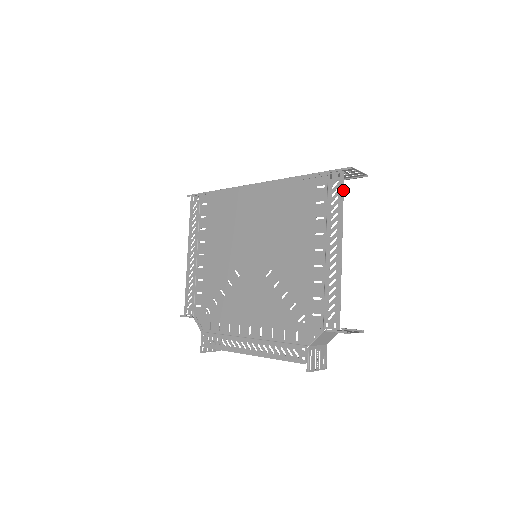
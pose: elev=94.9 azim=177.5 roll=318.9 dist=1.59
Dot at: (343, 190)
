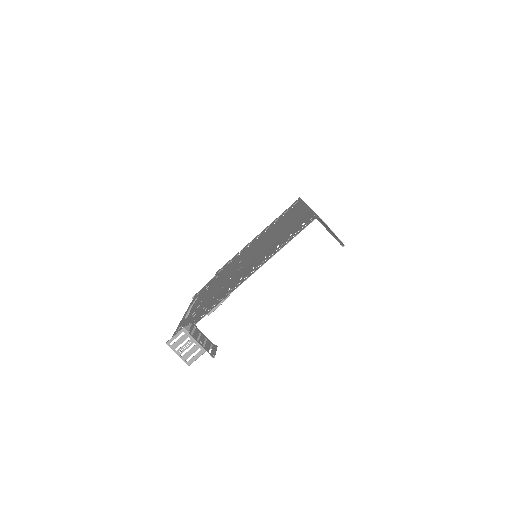
Dot at: occluded
